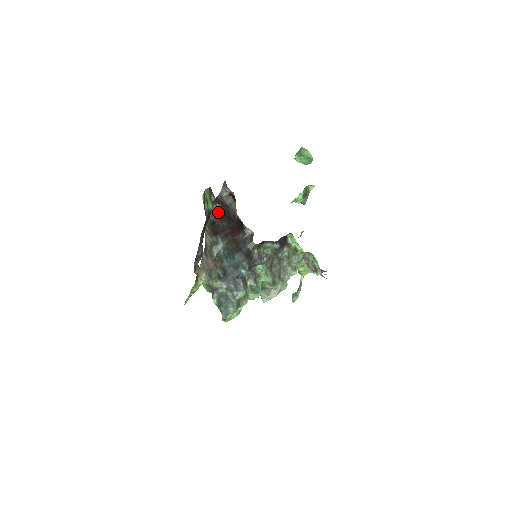
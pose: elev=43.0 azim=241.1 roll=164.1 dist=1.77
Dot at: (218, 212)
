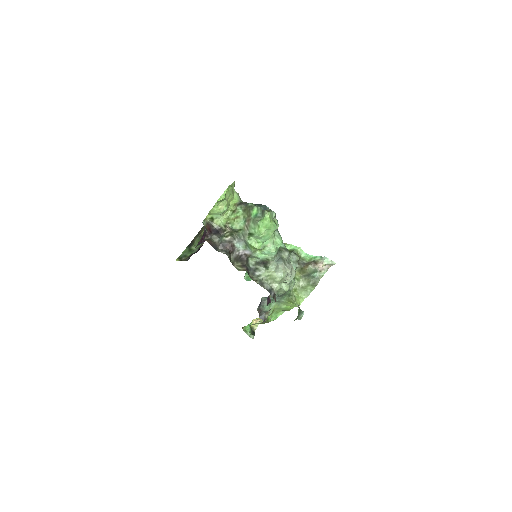
Dot at: occluded
